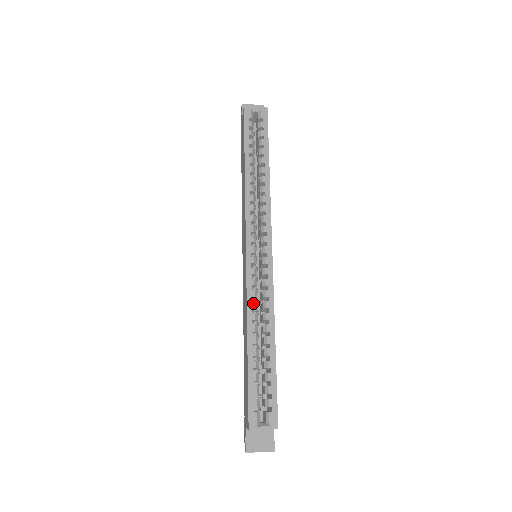
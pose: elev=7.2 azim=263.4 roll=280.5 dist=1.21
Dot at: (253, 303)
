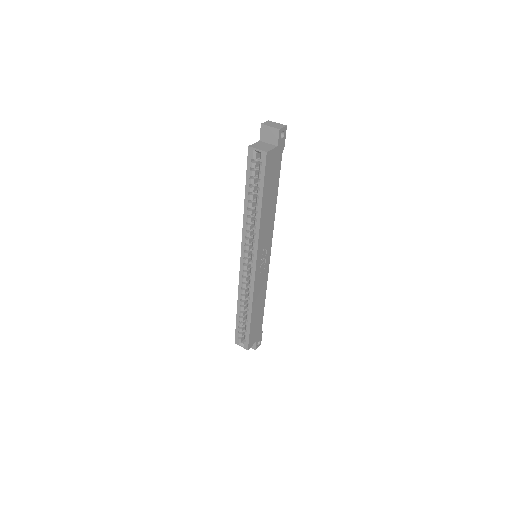
Dot at: (242, 291)
